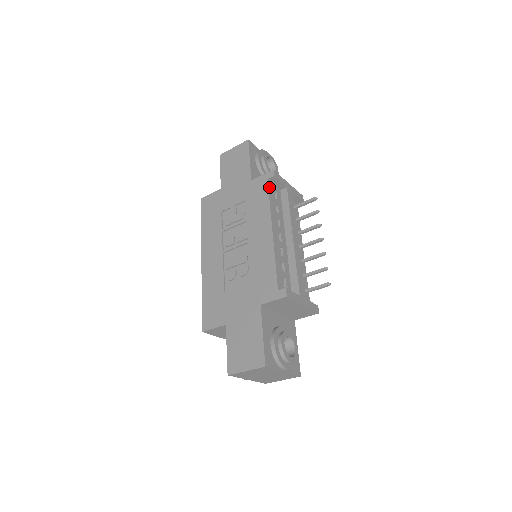
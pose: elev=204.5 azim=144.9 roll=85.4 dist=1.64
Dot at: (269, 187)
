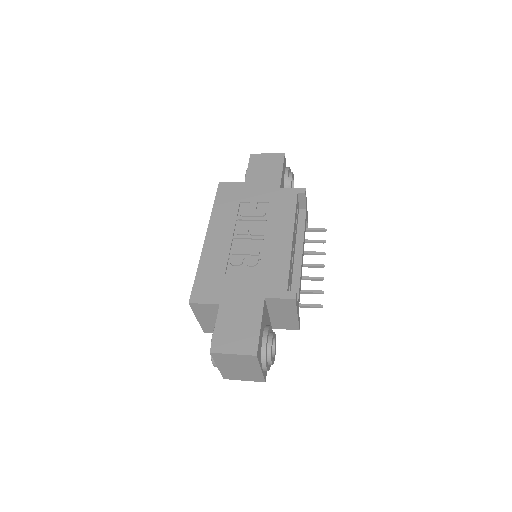
Dot at: (297, 200)
